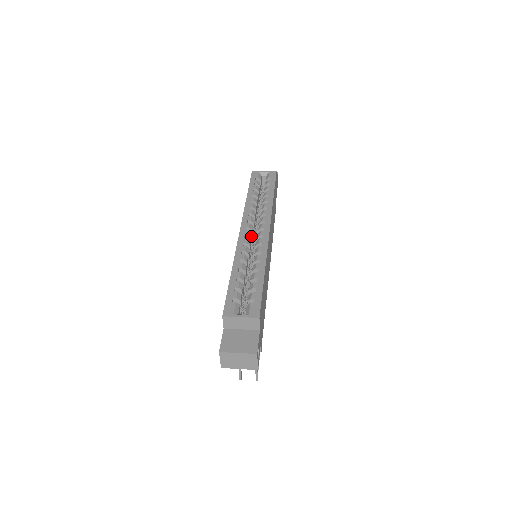
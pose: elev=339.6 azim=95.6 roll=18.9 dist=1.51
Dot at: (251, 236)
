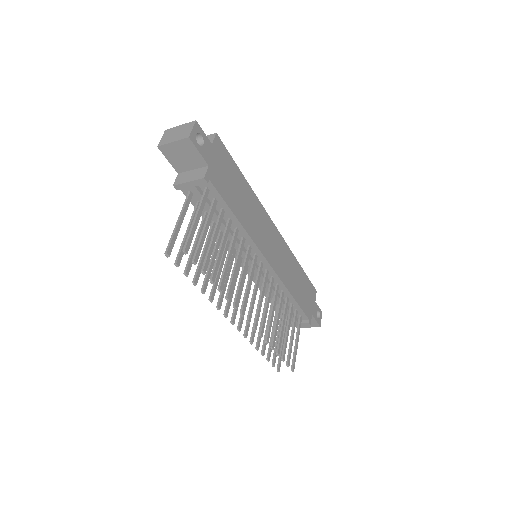
Dot at: occluded
